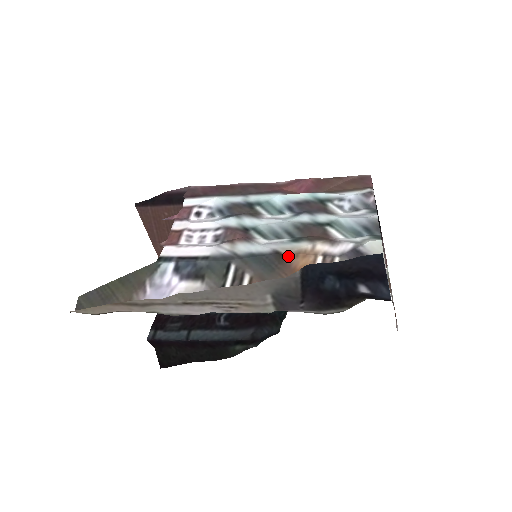
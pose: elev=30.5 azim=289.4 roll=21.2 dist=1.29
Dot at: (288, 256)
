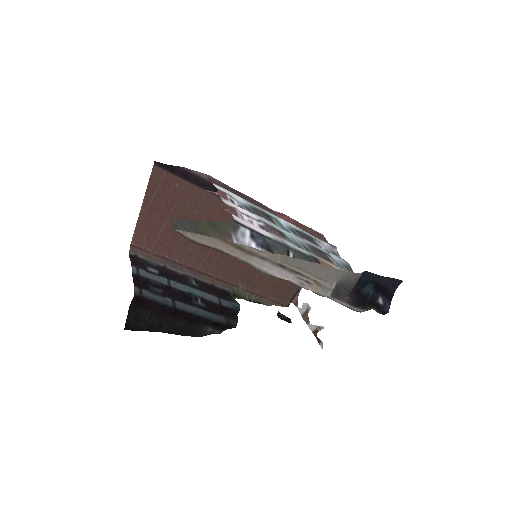
Dot at: (322, 263)
